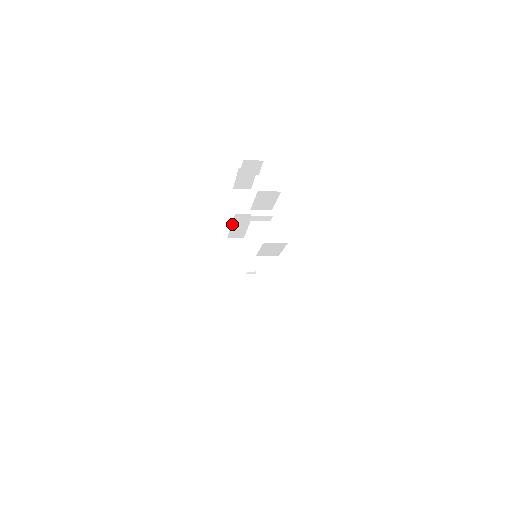
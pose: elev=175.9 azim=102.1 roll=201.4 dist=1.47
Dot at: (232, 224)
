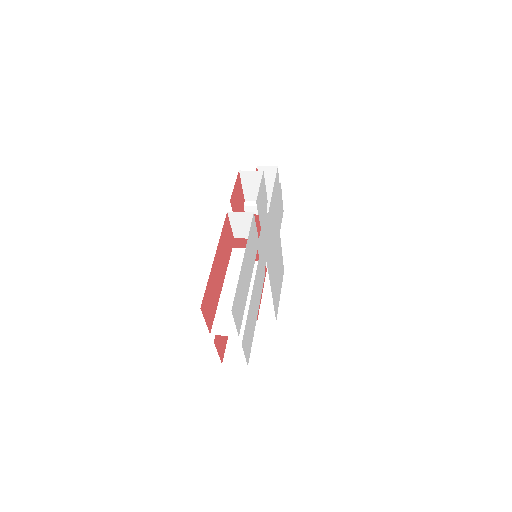
Dot at: occluded
